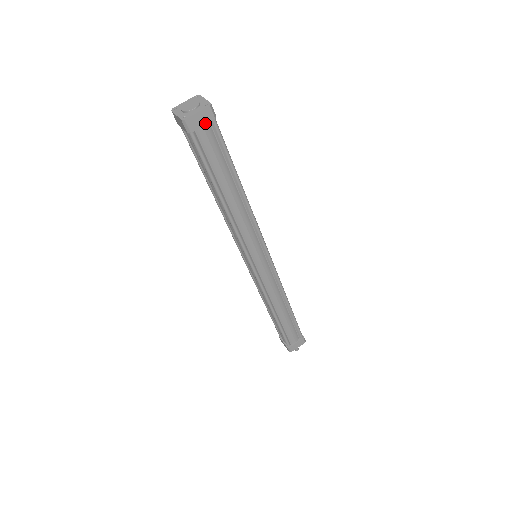
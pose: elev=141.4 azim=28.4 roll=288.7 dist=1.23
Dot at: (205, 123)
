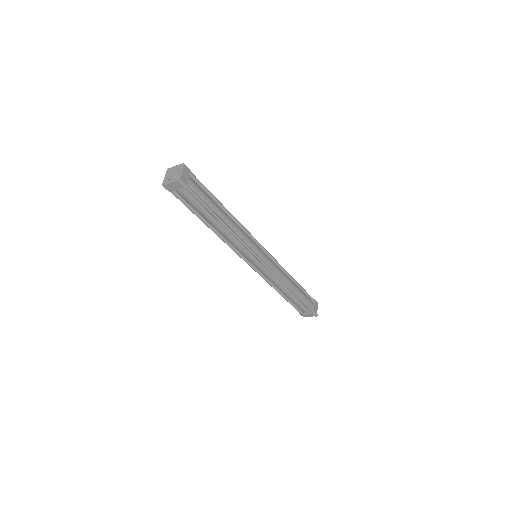
Dot at: (189, 176)
